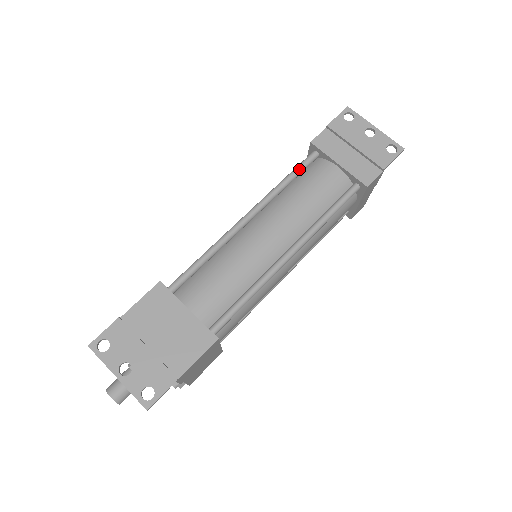
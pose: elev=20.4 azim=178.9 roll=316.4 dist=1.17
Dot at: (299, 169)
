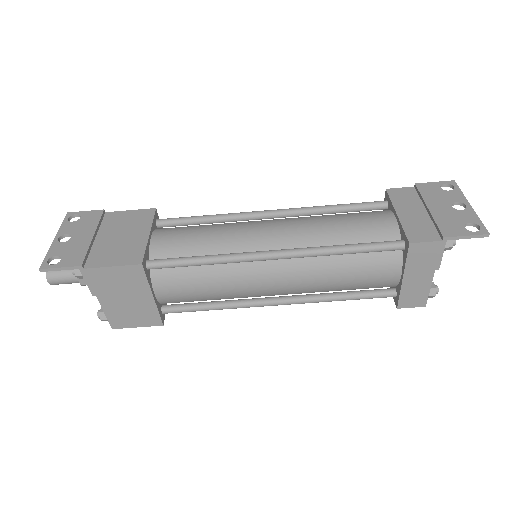
Dot at: (355, 204)
